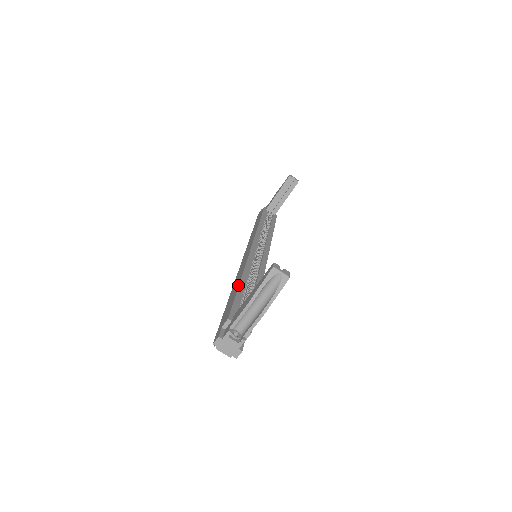
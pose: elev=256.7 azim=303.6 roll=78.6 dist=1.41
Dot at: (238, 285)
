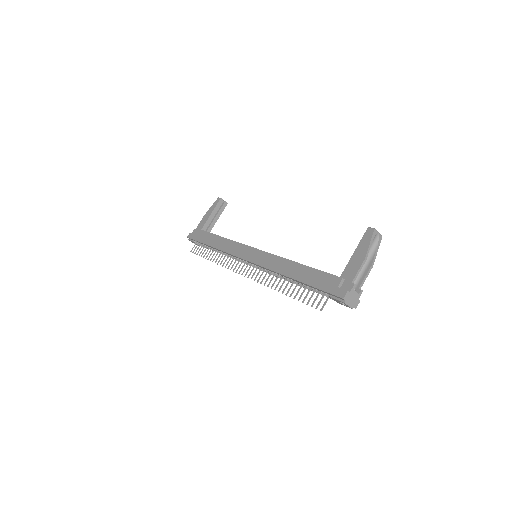
Dot at: (302, 265)
